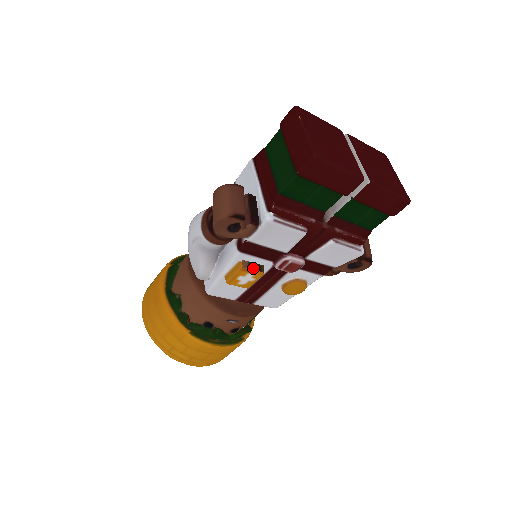
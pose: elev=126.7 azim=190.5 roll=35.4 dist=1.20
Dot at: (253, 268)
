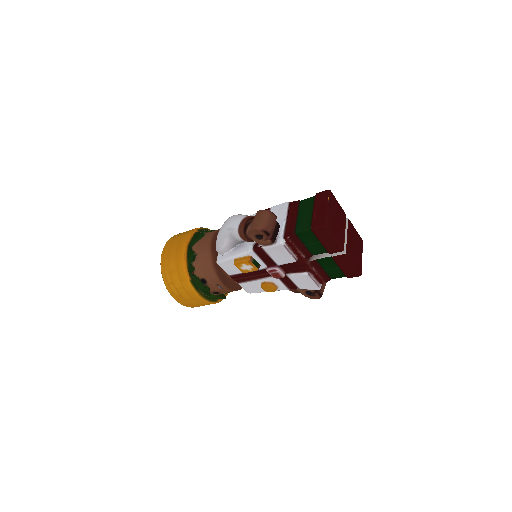
Dot at: (255, 264)
